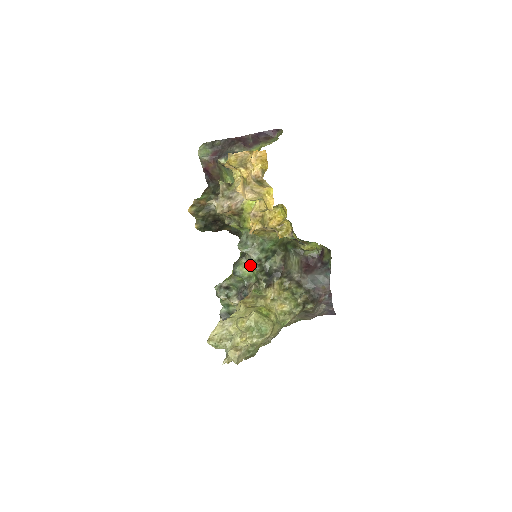
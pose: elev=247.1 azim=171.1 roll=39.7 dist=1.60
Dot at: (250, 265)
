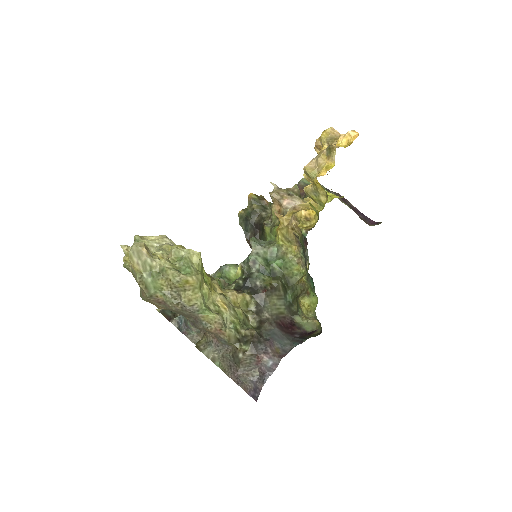
Dot at: (242, 265)
